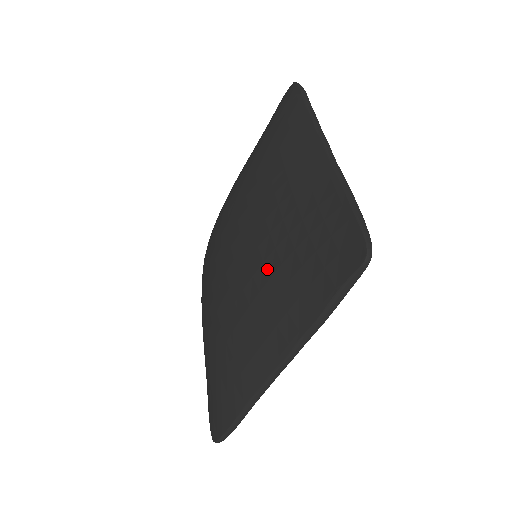
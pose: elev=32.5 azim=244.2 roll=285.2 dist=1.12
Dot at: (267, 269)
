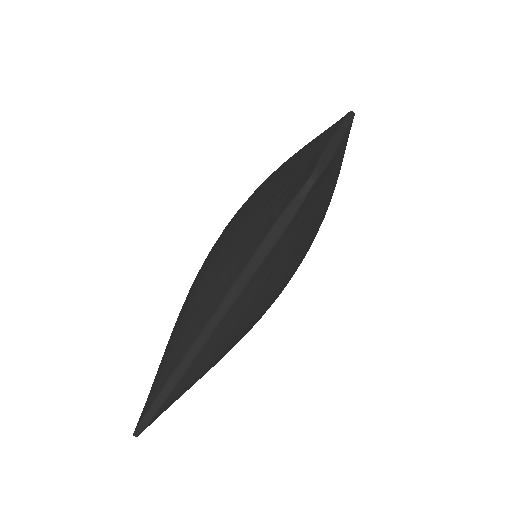
Dot at: (236, 227)
